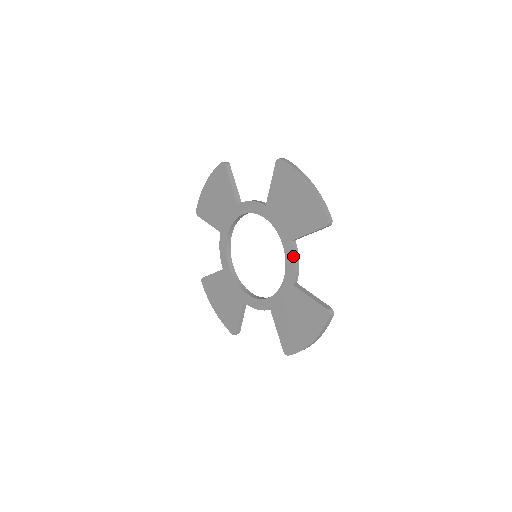
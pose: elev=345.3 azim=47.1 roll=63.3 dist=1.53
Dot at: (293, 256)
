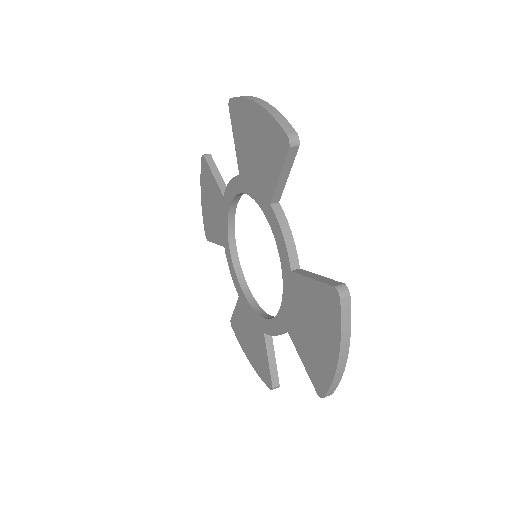
Dot at: (279, 333)
